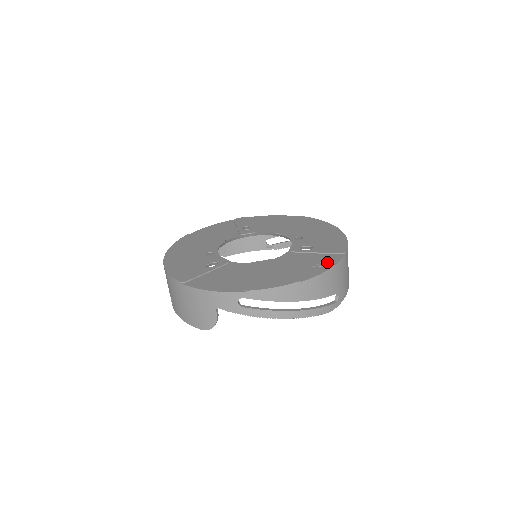
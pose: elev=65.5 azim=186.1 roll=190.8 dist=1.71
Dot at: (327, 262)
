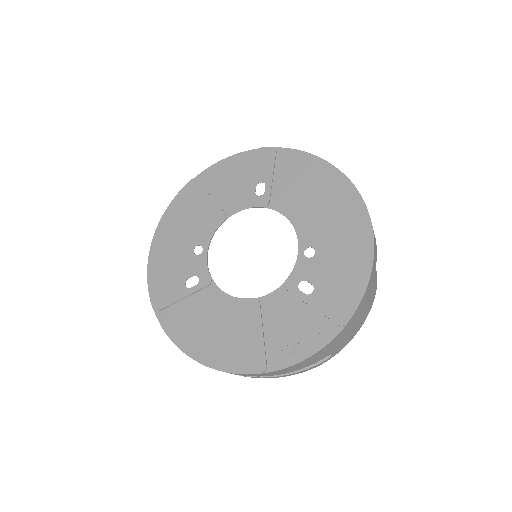
Dot at: (312, 339)
